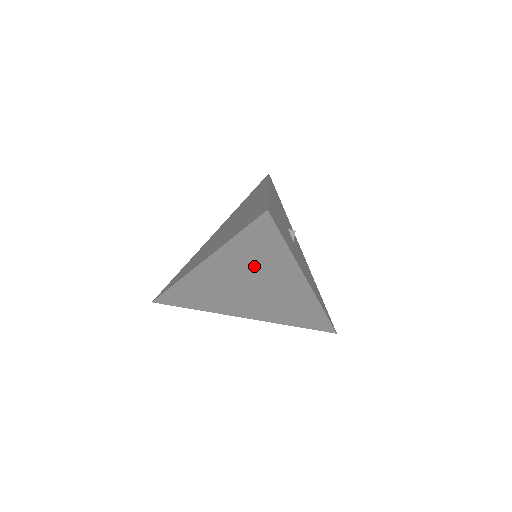
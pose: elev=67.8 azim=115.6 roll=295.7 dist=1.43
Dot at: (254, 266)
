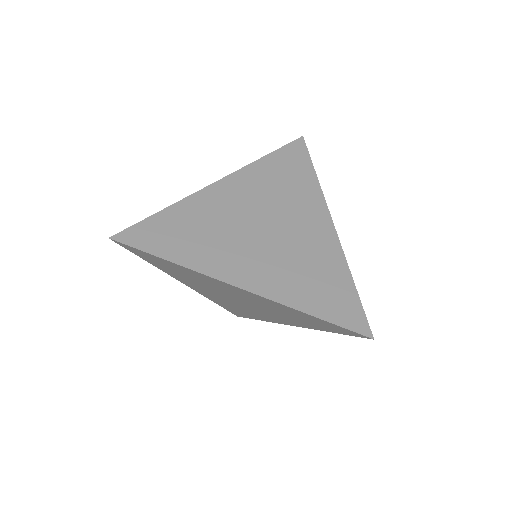
Dot at: (279, 312)
